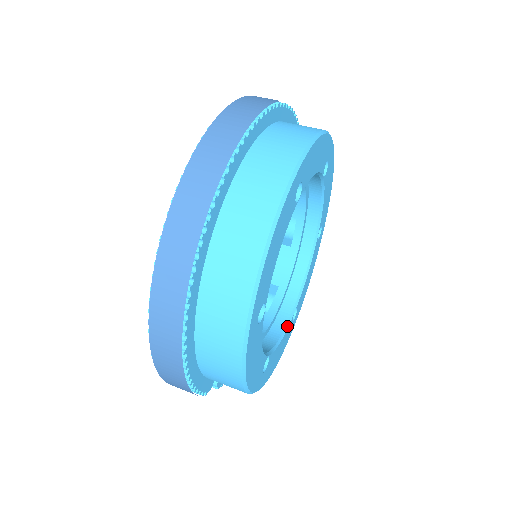
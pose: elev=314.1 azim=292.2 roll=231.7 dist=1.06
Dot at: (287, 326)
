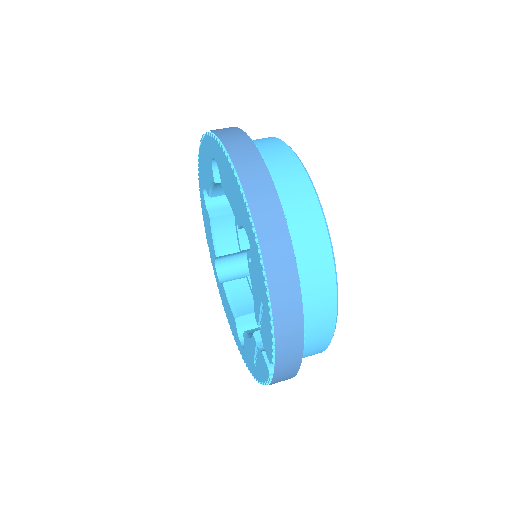
Dot at: occluded
